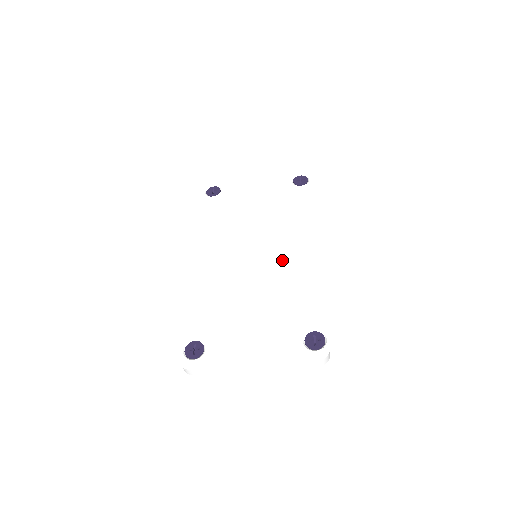
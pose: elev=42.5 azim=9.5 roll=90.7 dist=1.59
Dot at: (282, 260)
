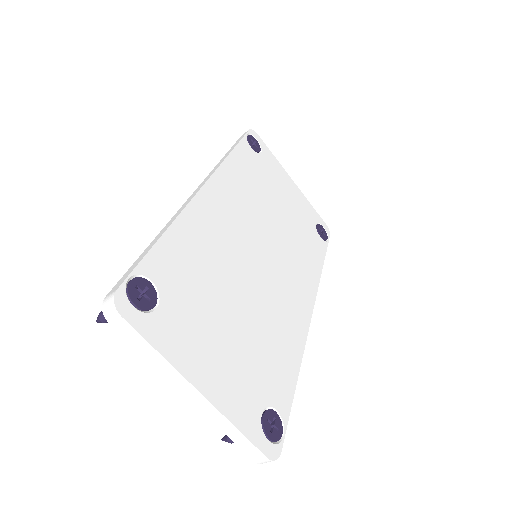
Dot at: (281, 291)
